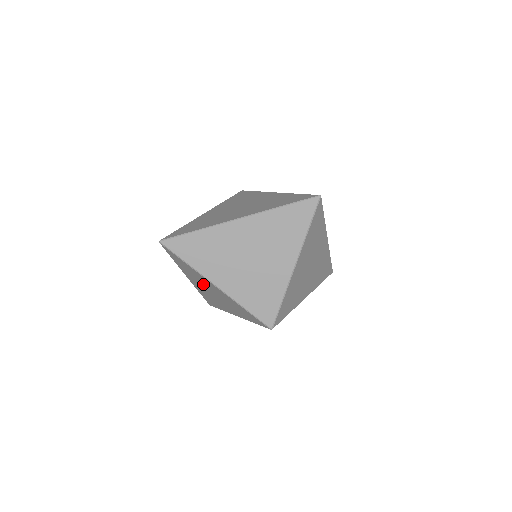
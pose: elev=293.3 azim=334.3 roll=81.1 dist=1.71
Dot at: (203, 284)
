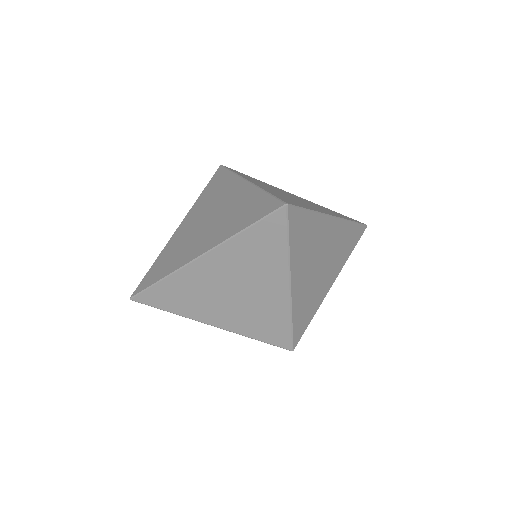
Dot at: occluded
